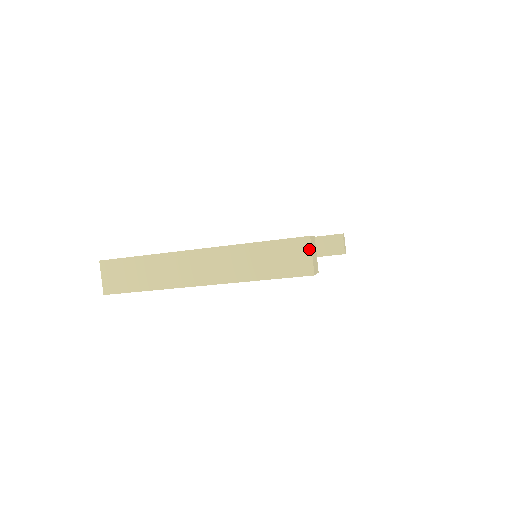
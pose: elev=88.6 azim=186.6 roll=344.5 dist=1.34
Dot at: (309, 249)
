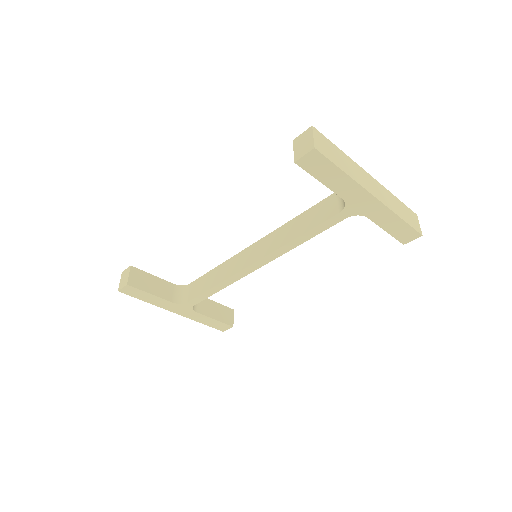
Dot at: (418, 221)
